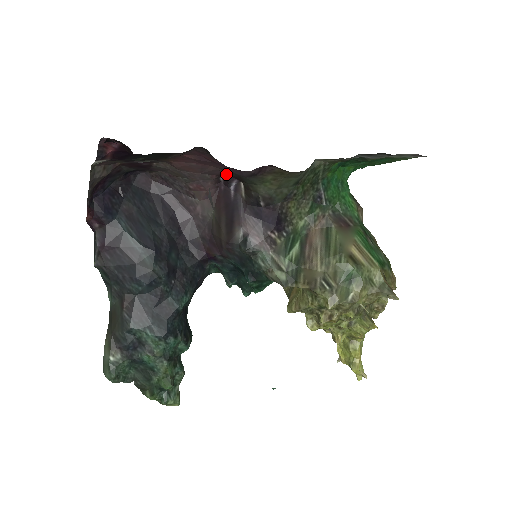
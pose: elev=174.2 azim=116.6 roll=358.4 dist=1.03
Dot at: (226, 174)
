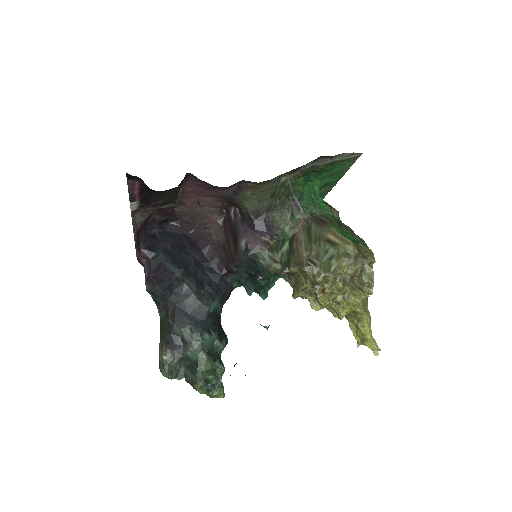
Dot at: (225, 205)
